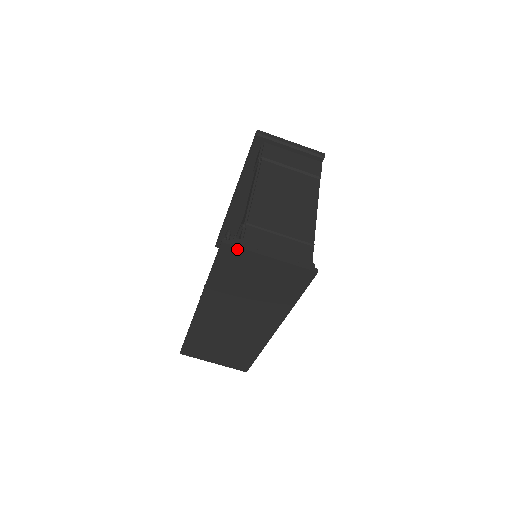
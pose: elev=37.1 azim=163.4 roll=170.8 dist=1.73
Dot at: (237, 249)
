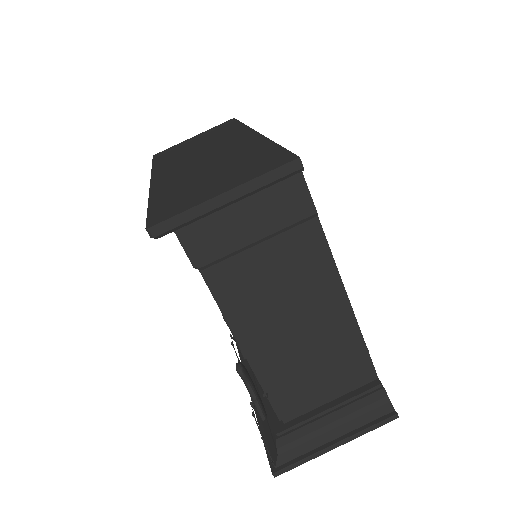
Dot at: (293, 464)
